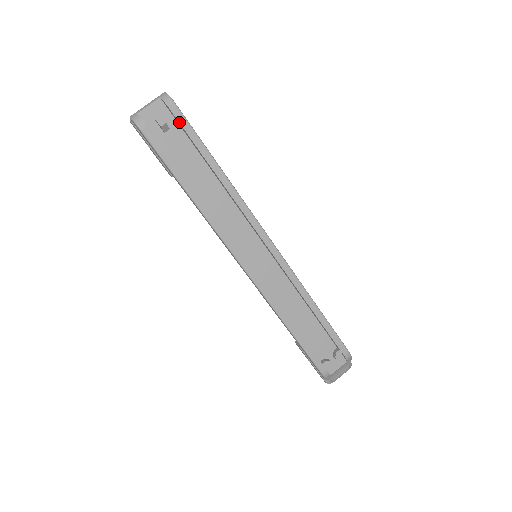
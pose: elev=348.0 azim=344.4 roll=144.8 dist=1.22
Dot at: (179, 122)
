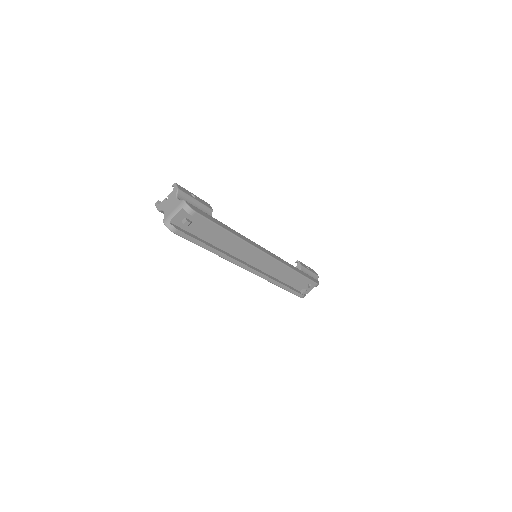
Dot at: occluded
